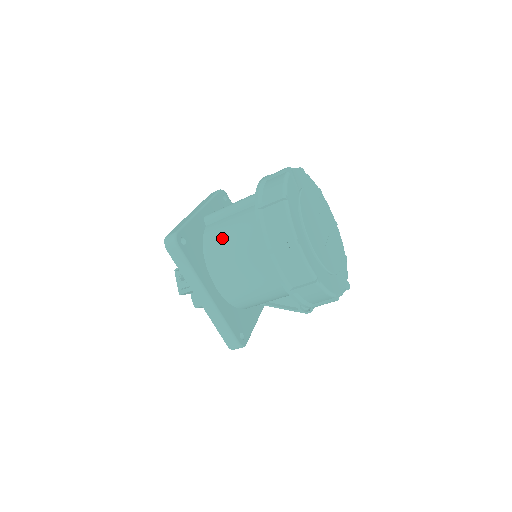
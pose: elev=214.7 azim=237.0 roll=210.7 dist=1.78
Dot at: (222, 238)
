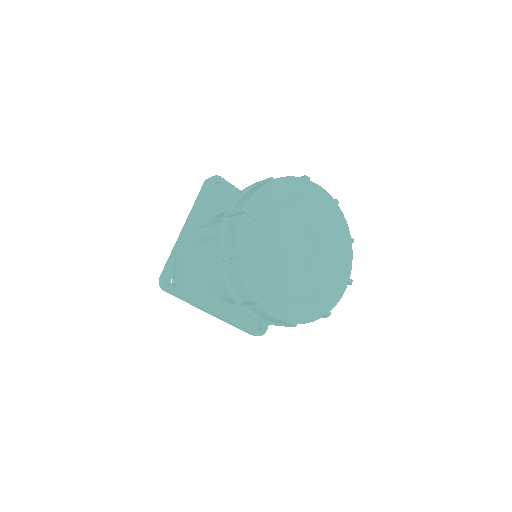
Dot at: (209, 267)
